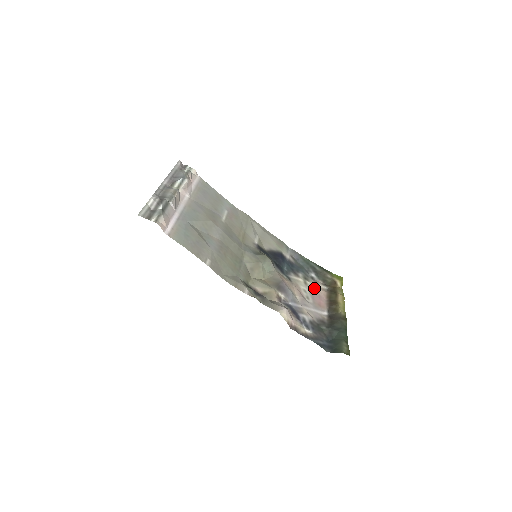
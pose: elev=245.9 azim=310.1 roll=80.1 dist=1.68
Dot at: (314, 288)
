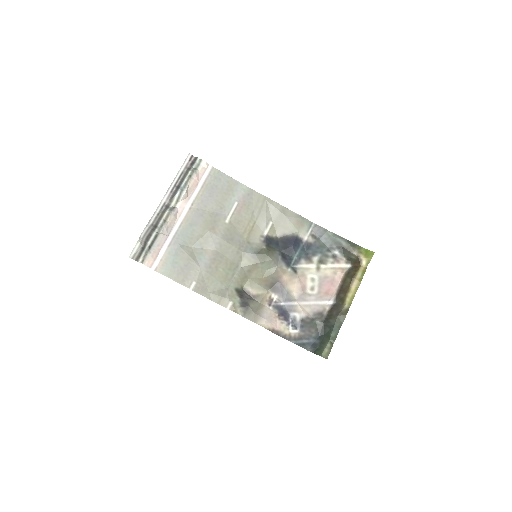
Dot at: (329, 271)
